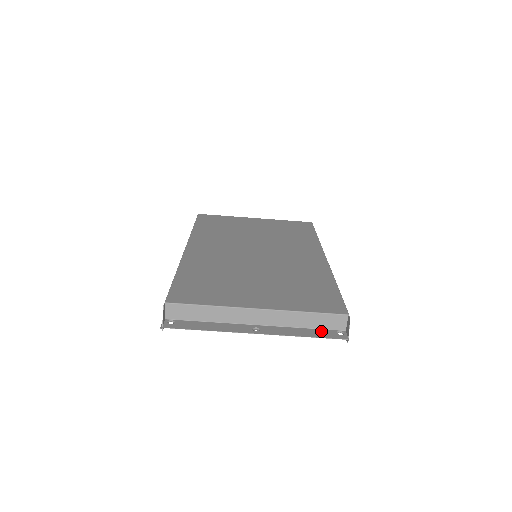
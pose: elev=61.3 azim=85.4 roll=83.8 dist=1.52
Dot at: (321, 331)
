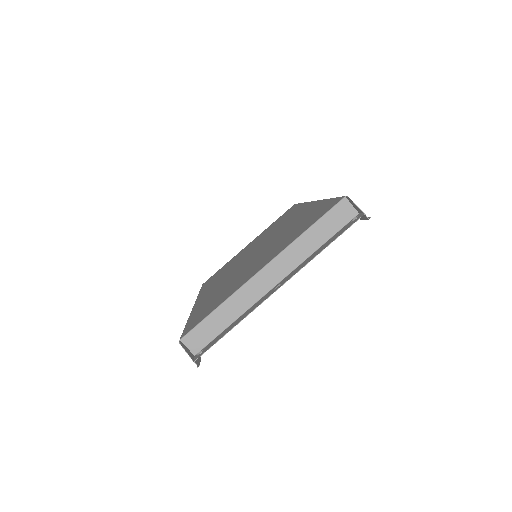
Dot at: (336, 234)
